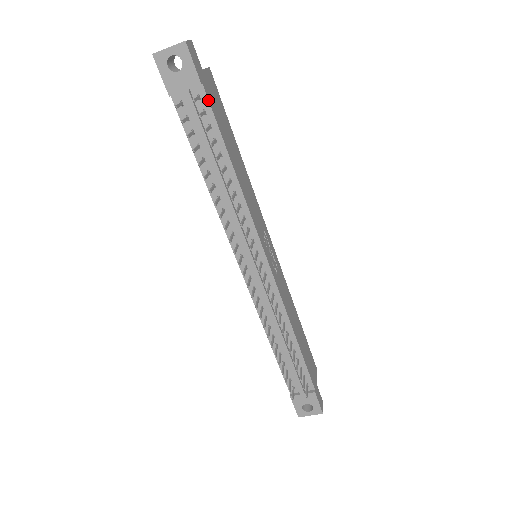
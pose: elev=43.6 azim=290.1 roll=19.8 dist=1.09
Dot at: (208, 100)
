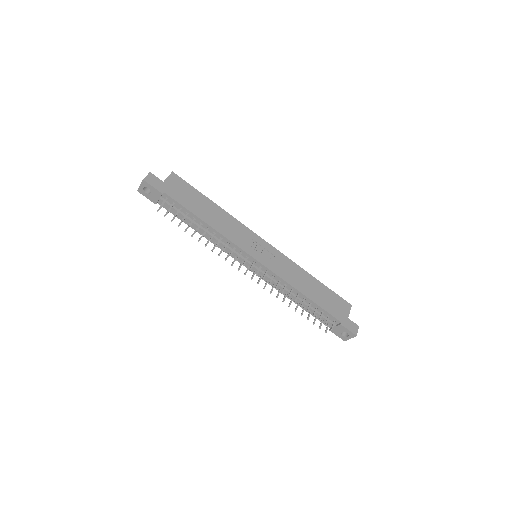
Dot at: (171, 198)
